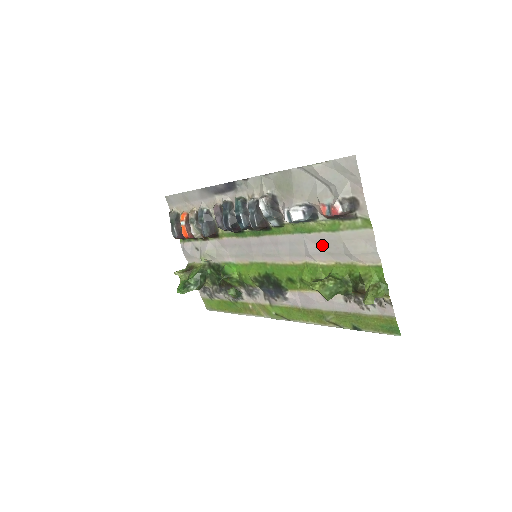
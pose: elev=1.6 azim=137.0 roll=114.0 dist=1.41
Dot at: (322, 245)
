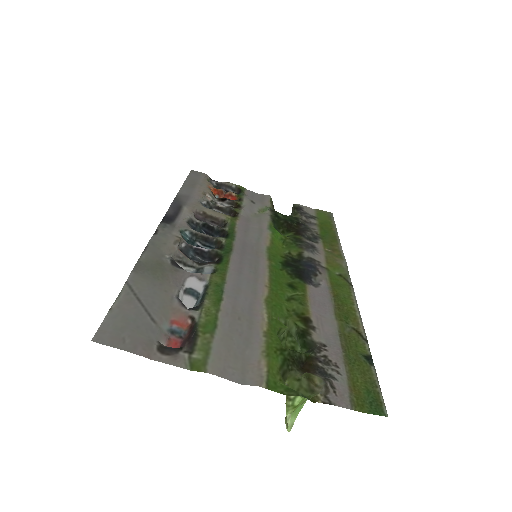
Dot at: (238, 316)
